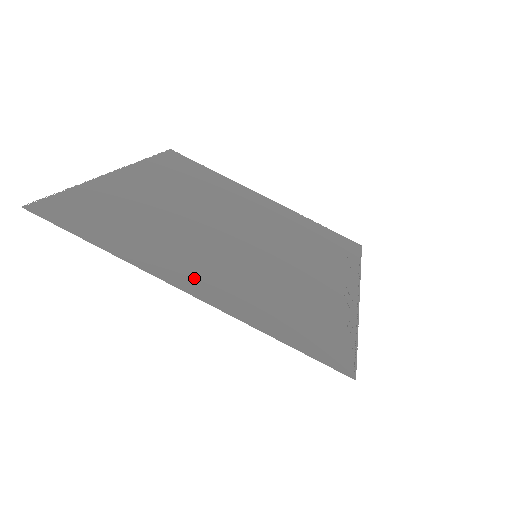
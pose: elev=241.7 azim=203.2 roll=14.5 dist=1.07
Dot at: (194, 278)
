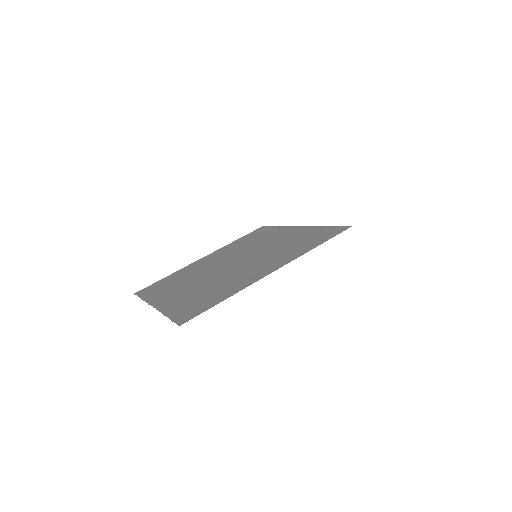
Dot at: (265, 270)
